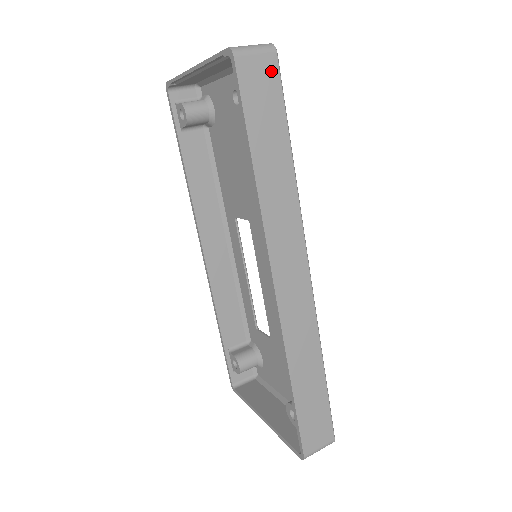
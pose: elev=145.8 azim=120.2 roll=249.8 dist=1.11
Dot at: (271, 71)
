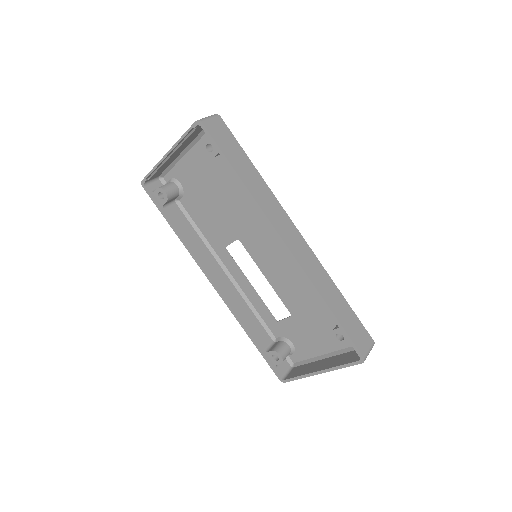
Dot at: (223, 126)
